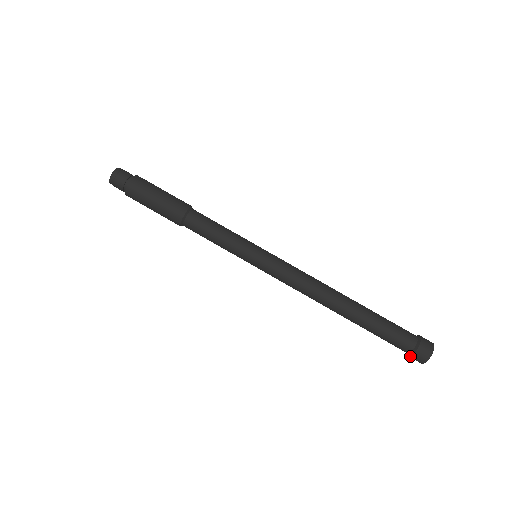
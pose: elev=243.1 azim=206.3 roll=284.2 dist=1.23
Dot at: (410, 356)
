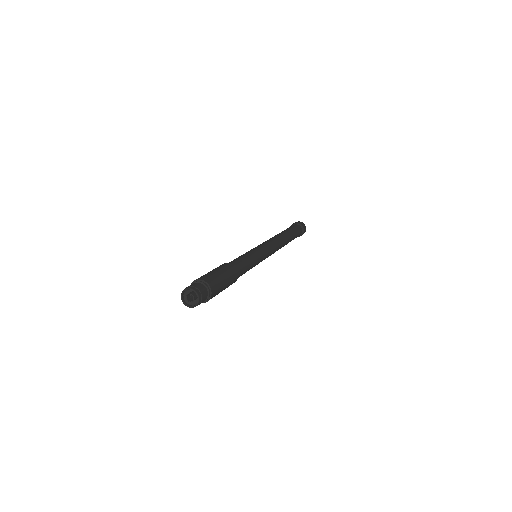
Dot at: occluded
